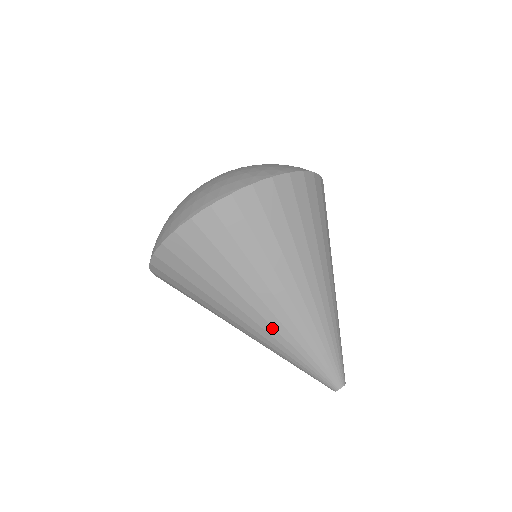
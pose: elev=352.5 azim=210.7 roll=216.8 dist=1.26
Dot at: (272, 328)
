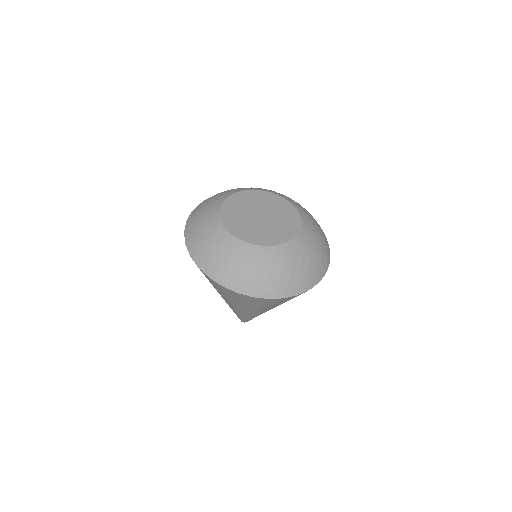
Dot at: occluded
